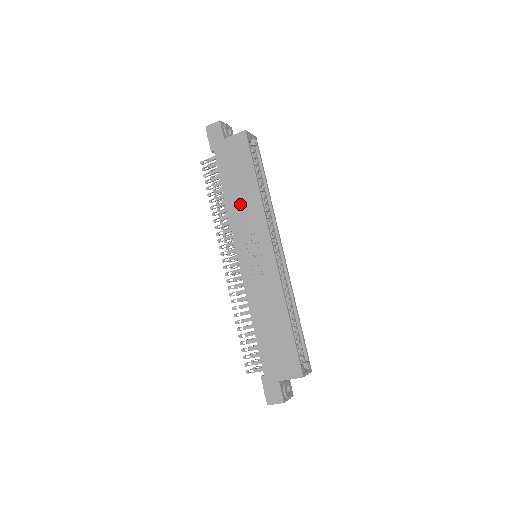
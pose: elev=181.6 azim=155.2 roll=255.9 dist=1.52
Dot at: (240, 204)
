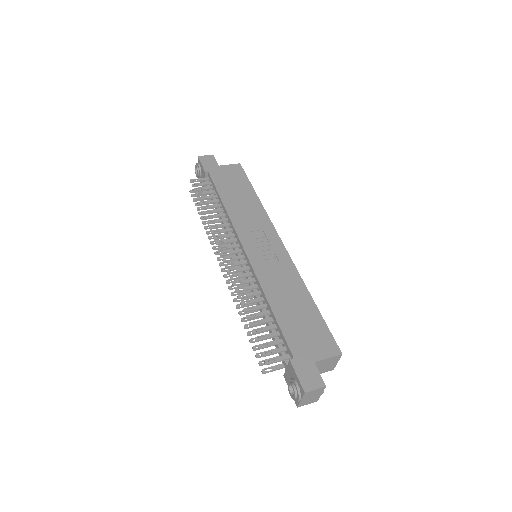
Dot at: (241, 208)
